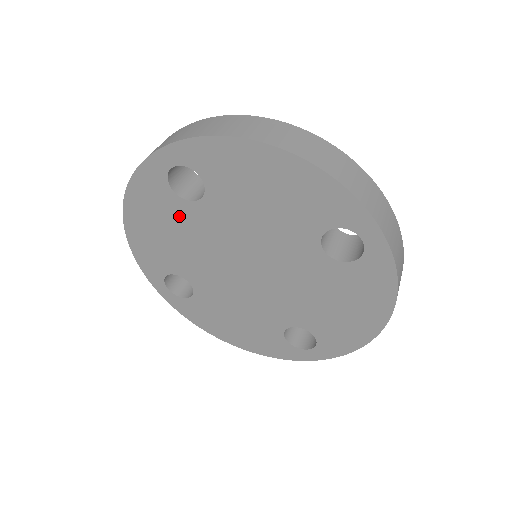
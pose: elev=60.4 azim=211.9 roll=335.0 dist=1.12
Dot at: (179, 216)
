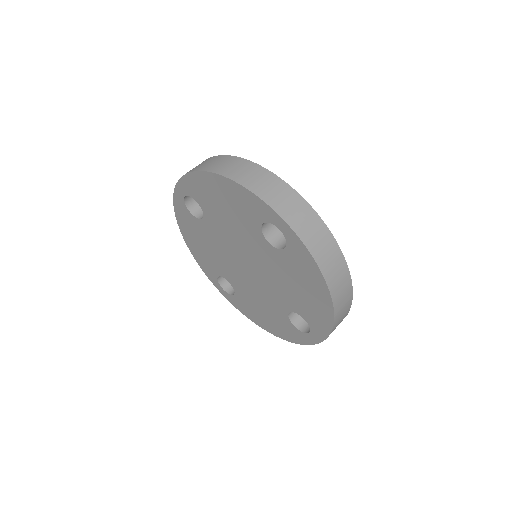
Dot at: (202, 231)
